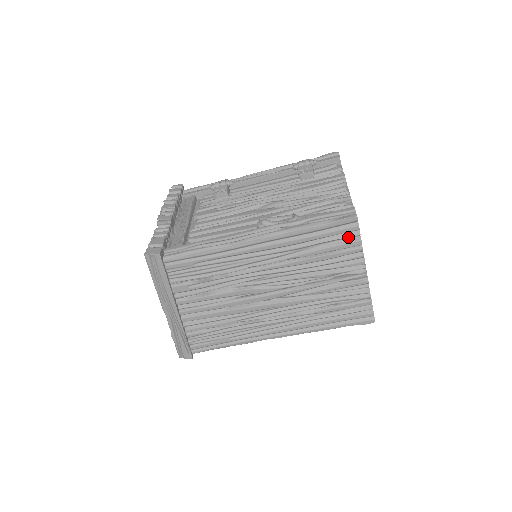
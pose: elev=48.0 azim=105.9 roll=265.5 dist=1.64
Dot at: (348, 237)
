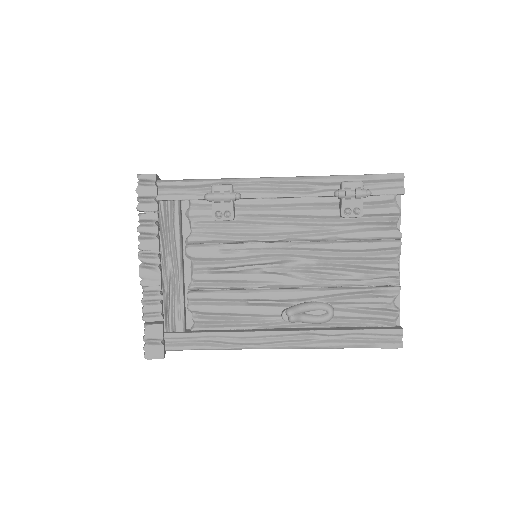
Dot at: occluded
